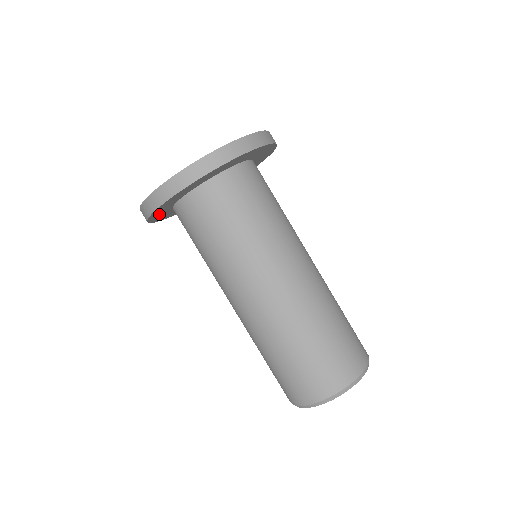
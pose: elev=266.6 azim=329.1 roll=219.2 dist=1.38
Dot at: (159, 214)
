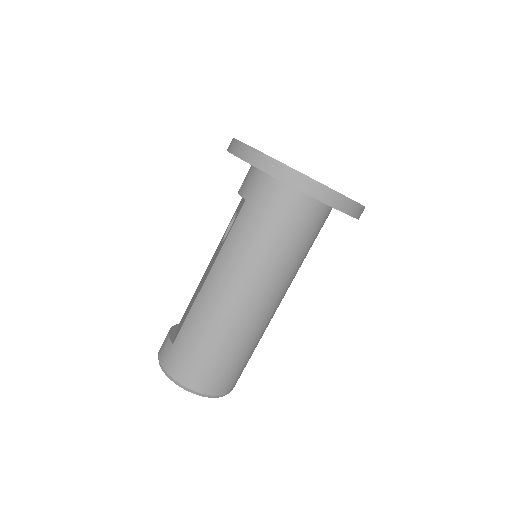
Dot at: occluded
